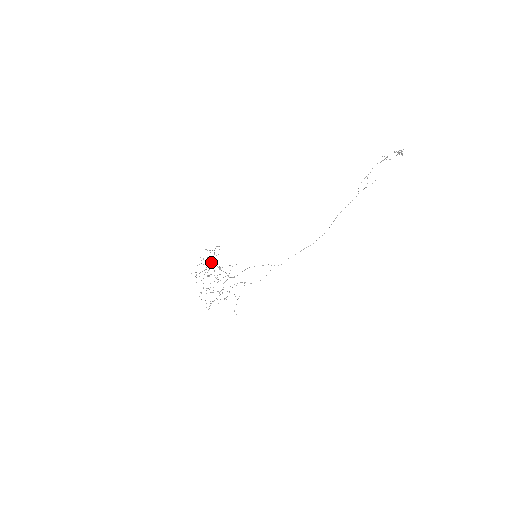
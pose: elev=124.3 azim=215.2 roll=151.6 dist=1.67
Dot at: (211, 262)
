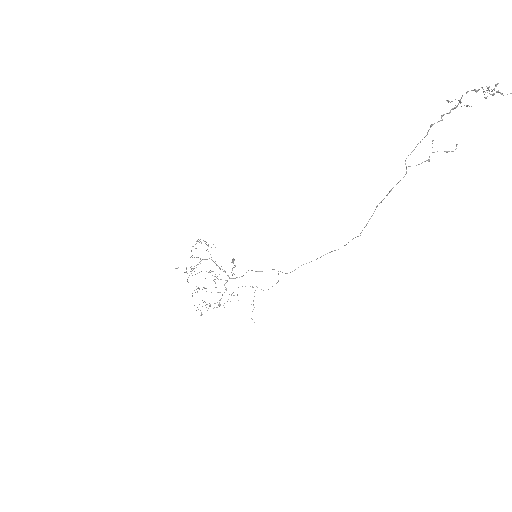
Dot at: occluded
